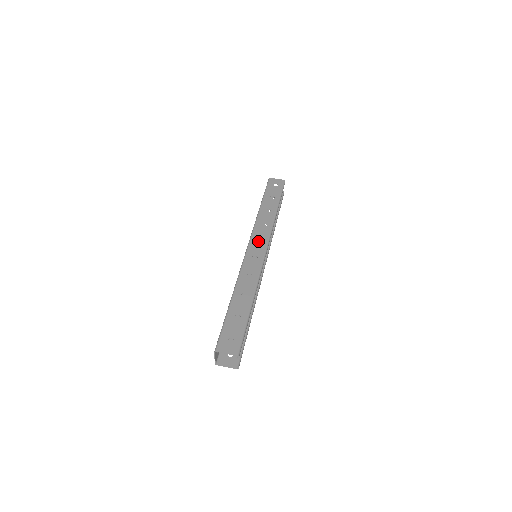
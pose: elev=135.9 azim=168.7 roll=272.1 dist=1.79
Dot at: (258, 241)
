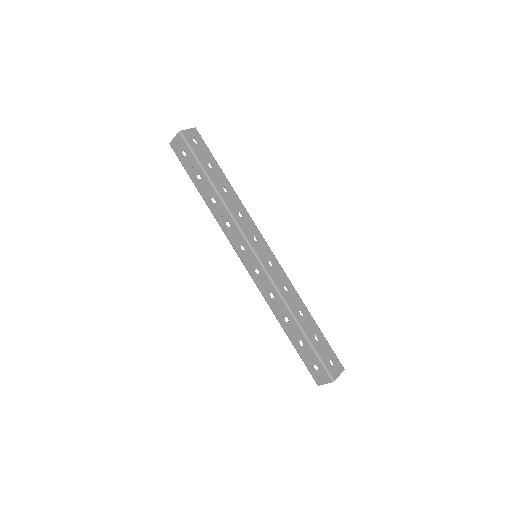
Dot at: occluded
